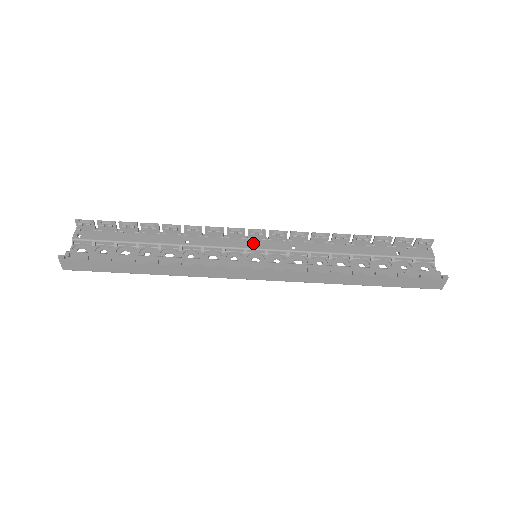
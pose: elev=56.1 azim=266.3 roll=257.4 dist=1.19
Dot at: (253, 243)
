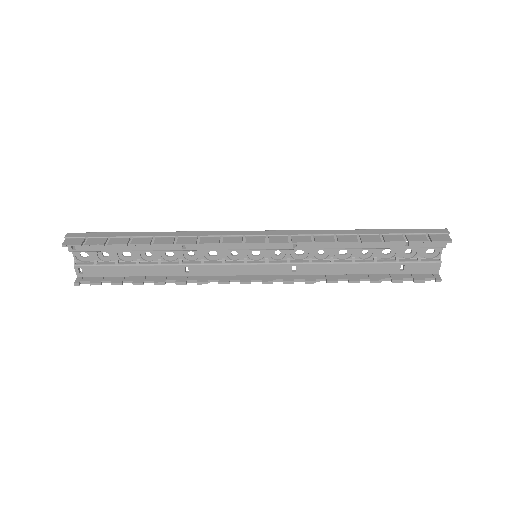
Dot at: (252, 244)
